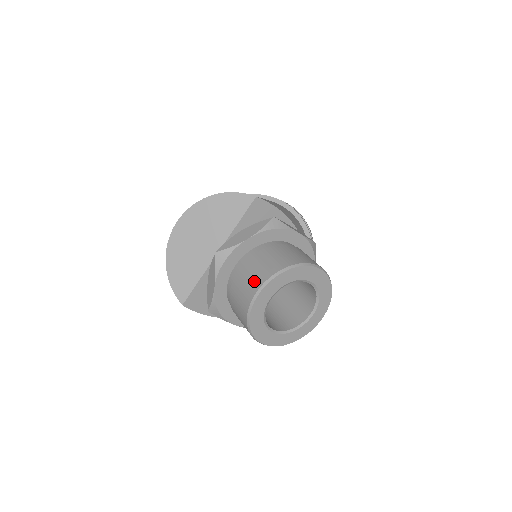
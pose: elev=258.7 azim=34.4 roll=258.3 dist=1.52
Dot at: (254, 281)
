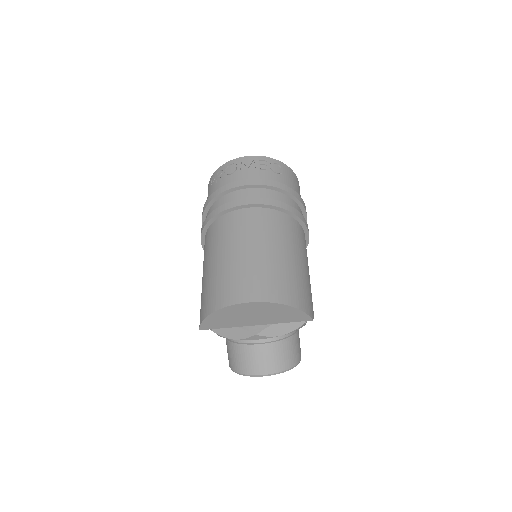
Dot at: (265, 366)
